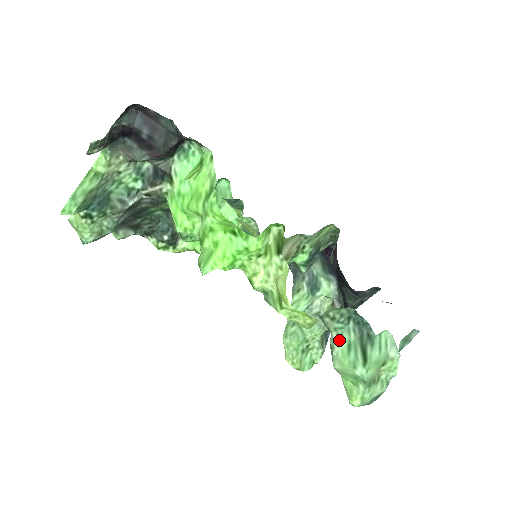
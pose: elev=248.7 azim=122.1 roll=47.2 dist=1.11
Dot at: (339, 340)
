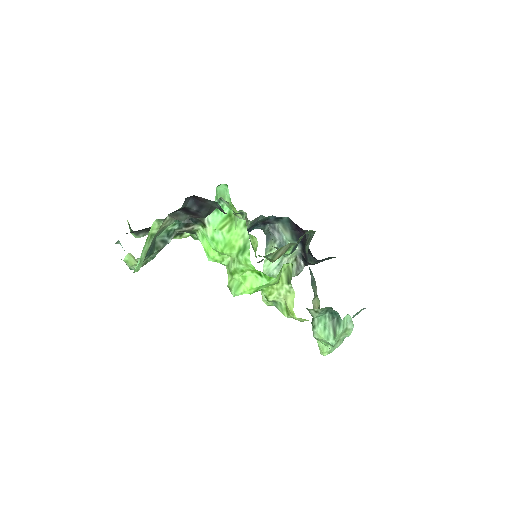
Dot at: (319, 323)
